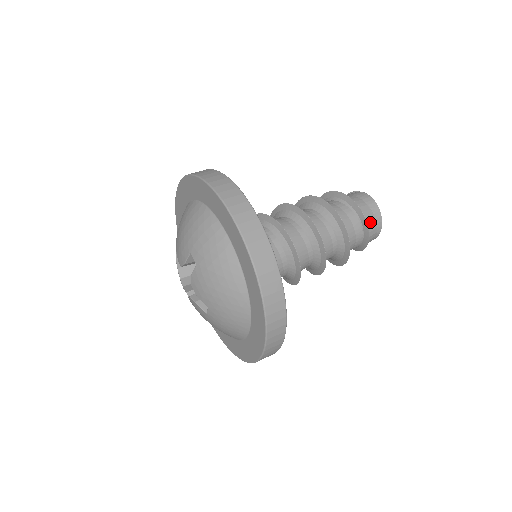
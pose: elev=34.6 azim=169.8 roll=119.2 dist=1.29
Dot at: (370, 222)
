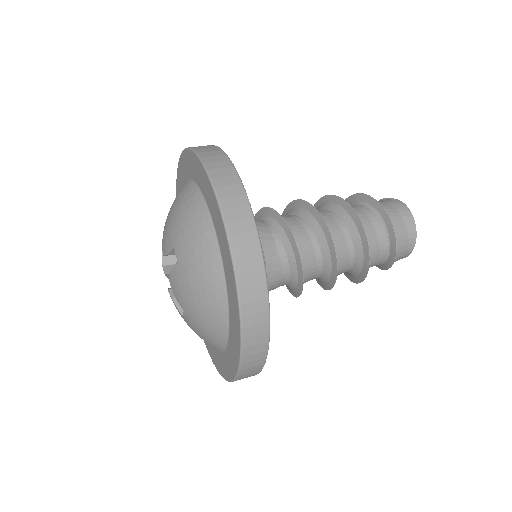
Dot at: (401, 242)
